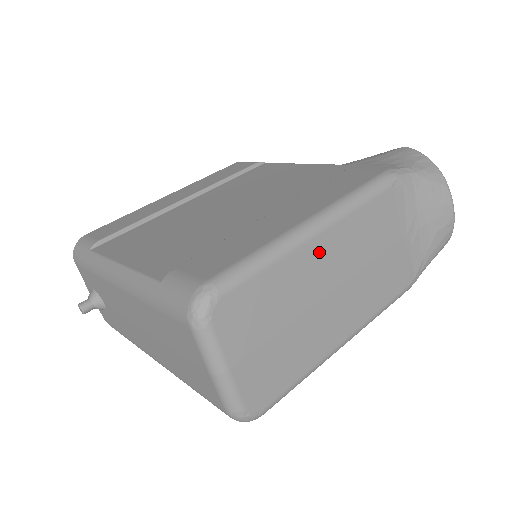
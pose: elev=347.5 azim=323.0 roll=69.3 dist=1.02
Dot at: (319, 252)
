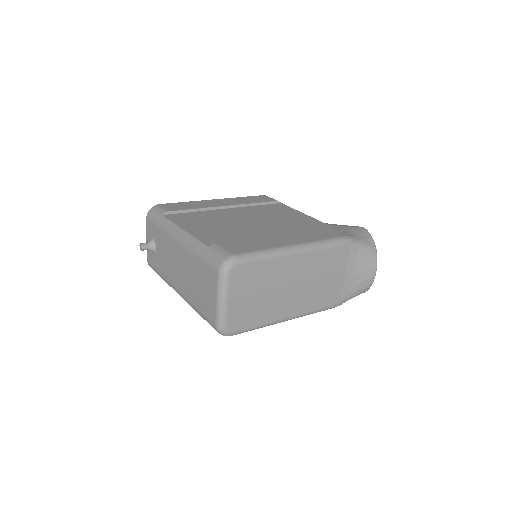
Dot at: (293, 264)
